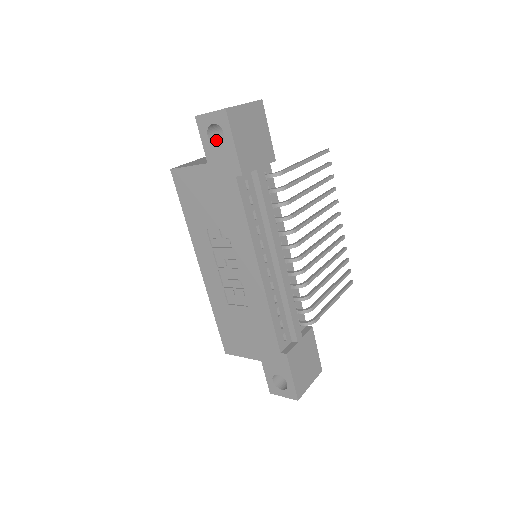
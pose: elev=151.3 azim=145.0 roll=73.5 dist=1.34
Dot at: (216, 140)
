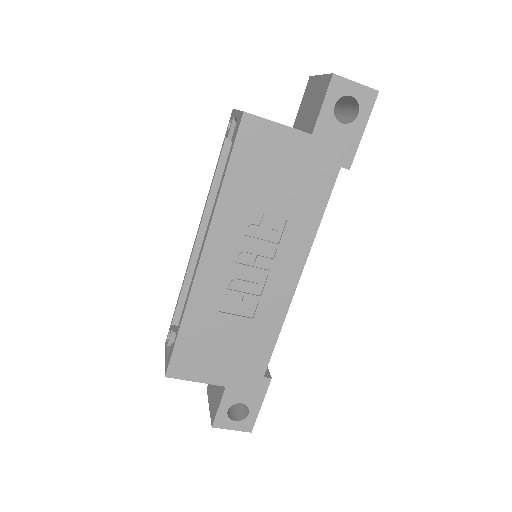
Dot at: occluded
